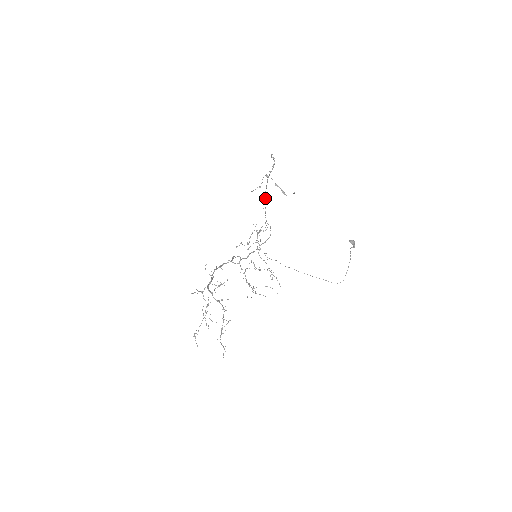
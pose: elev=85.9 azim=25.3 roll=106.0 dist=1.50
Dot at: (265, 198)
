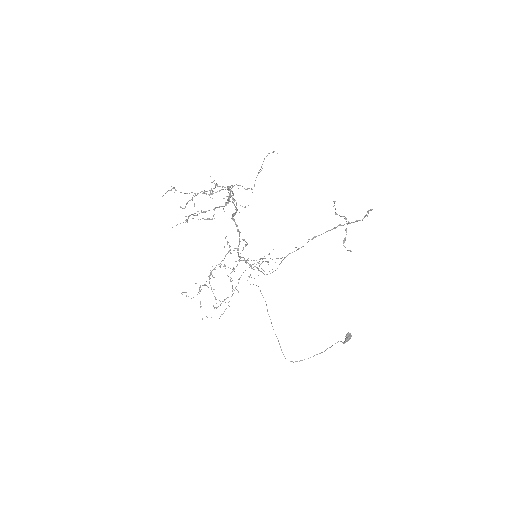
Dot at: (312, 239)
